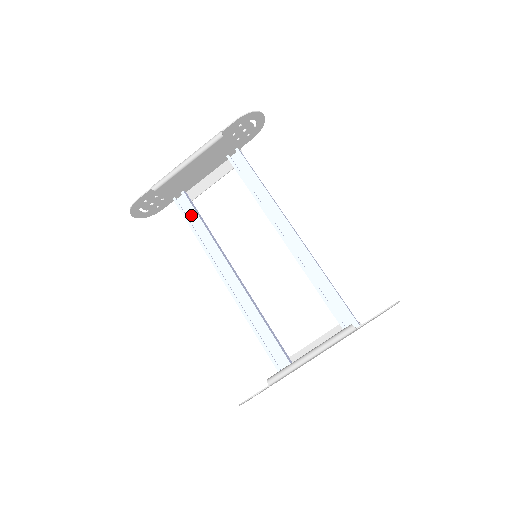
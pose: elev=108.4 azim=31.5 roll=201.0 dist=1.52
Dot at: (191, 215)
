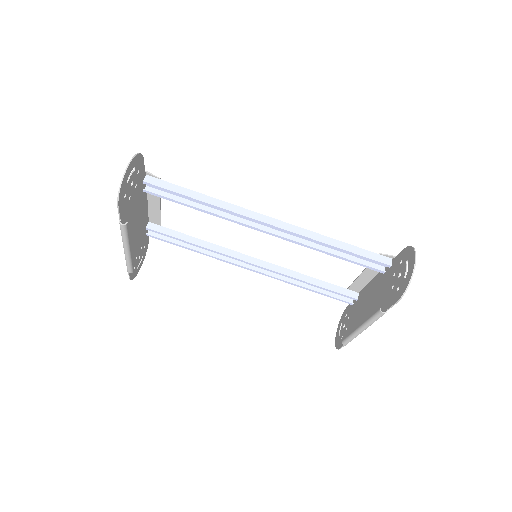
Dot at: occluded
